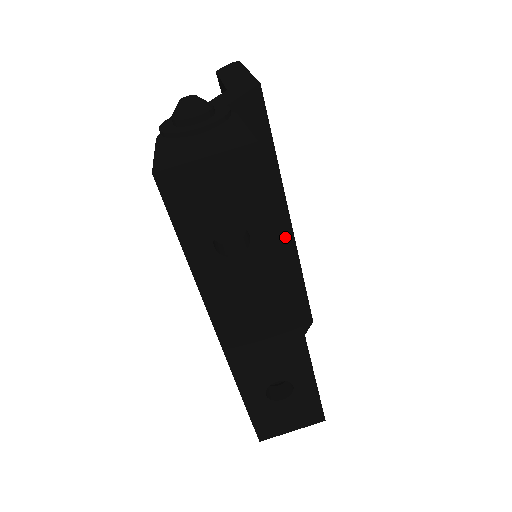
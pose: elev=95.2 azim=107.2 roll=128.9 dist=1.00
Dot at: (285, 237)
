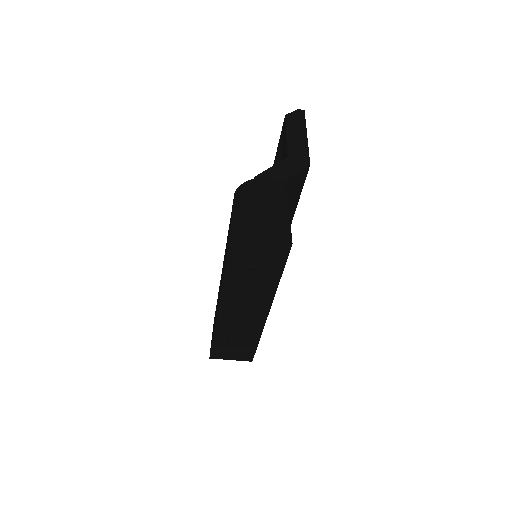
Dot at: occluded
